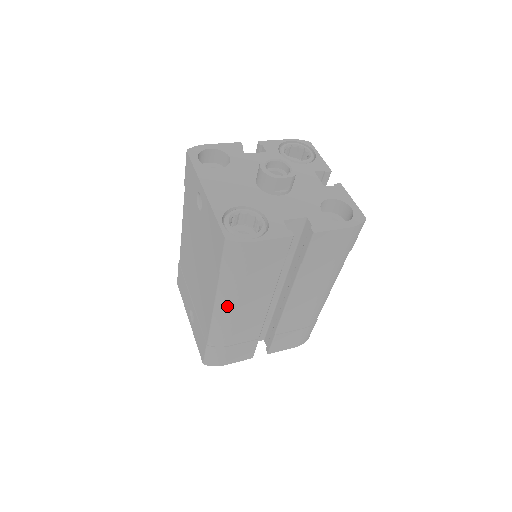
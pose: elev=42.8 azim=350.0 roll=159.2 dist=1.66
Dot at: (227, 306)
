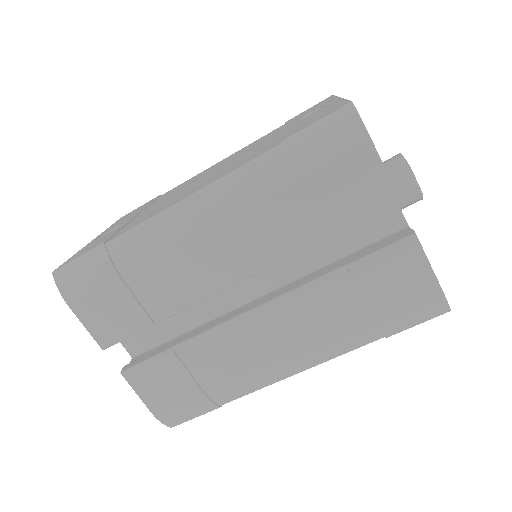
Dot at: (216, 204)
